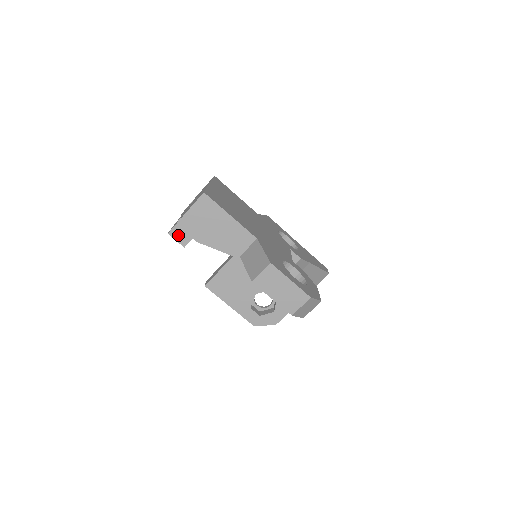
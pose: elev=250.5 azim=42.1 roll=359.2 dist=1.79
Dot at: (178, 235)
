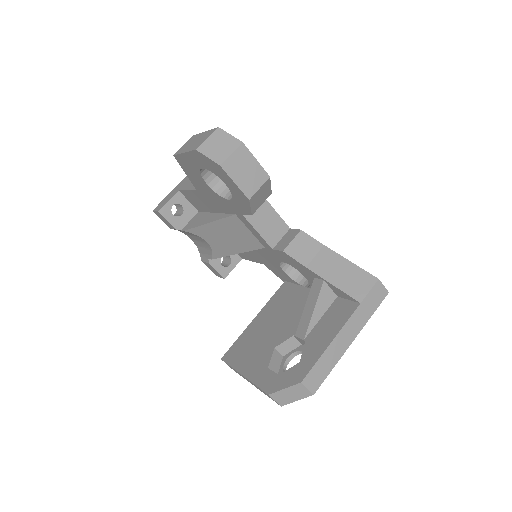
Dot at: (159, 207)
